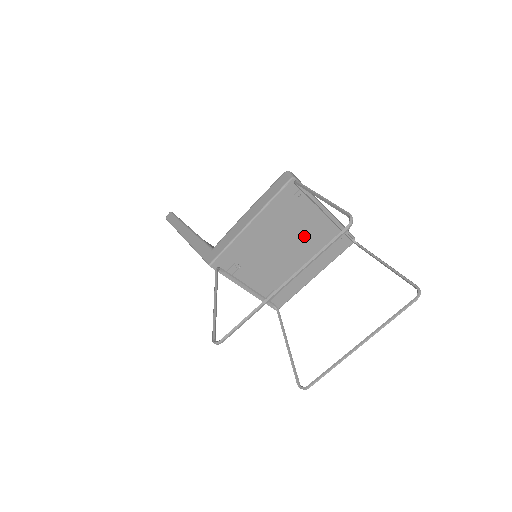
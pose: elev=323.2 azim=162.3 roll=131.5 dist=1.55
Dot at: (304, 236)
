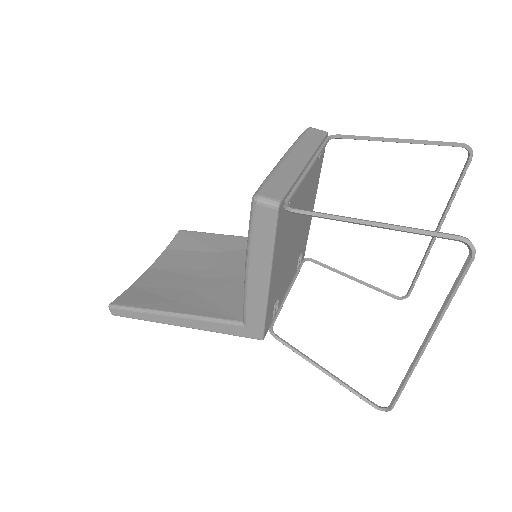
Dot at: (301, 205)
